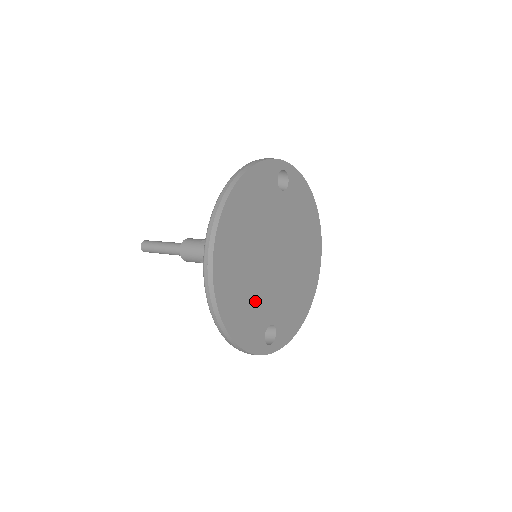
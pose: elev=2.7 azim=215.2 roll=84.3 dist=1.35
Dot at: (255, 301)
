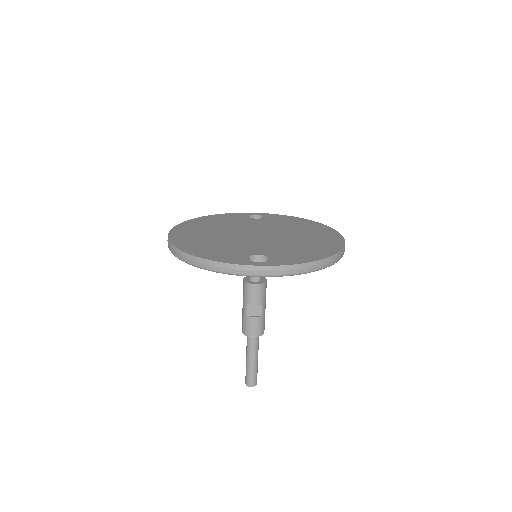
Dot at: (227, 246)
